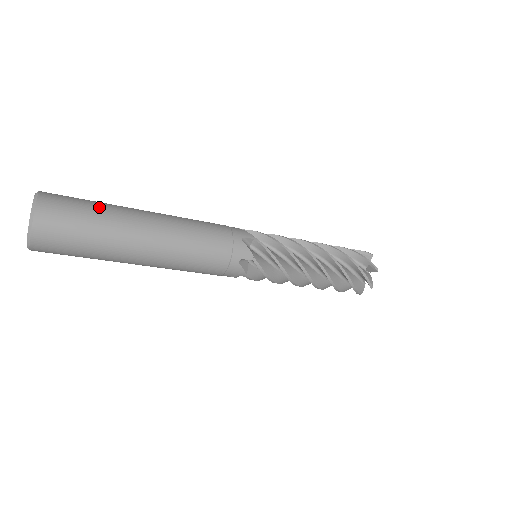
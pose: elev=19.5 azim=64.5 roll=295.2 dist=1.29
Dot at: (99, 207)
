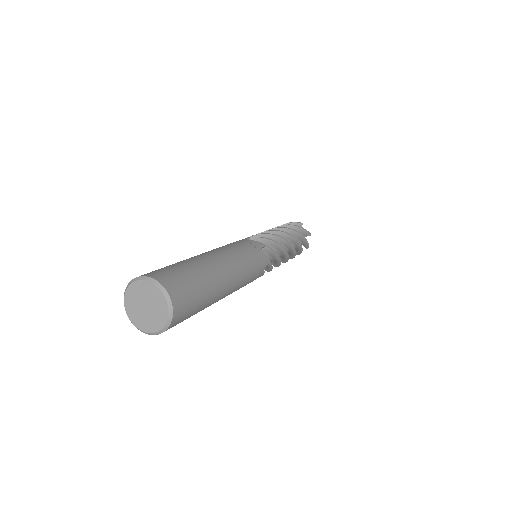
Dot at: (194, 270)
